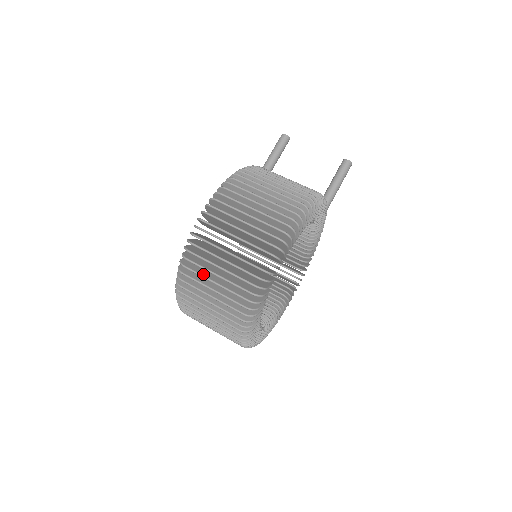
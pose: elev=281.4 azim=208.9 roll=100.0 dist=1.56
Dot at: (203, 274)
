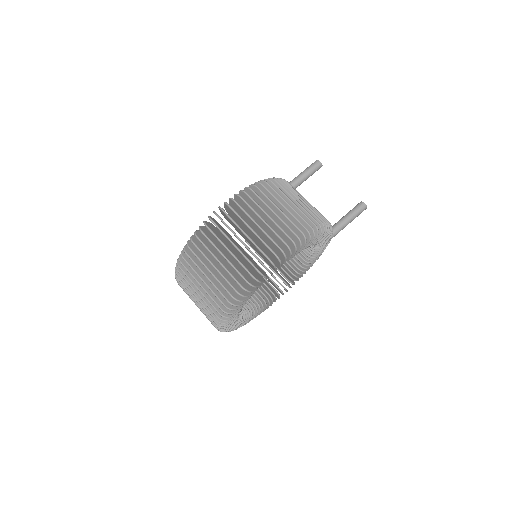
Dot at: (206, 255)
